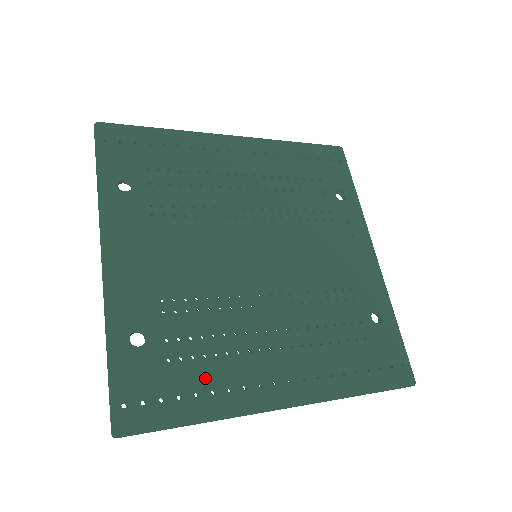
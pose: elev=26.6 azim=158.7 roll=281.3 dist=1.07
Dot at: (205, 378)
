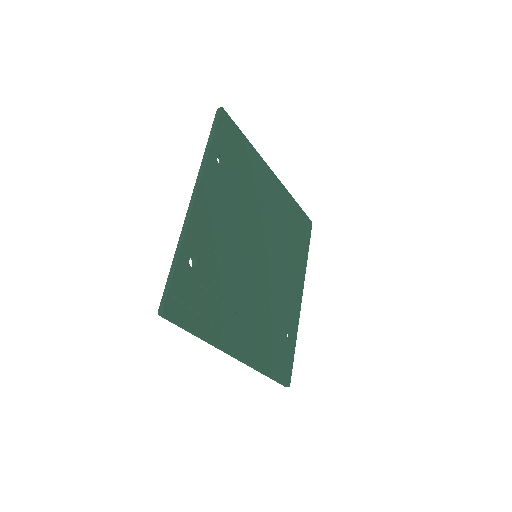
Dot at: (212, 311)
